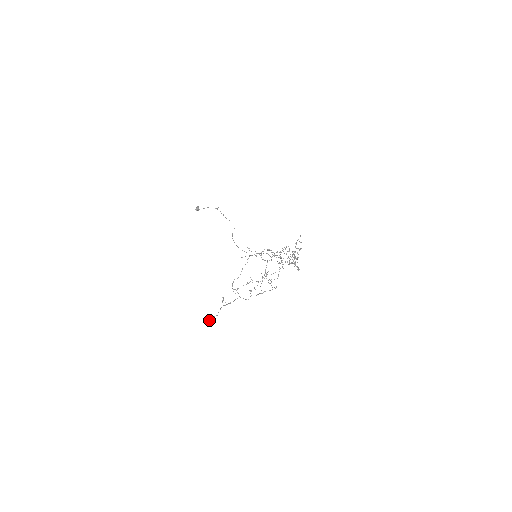
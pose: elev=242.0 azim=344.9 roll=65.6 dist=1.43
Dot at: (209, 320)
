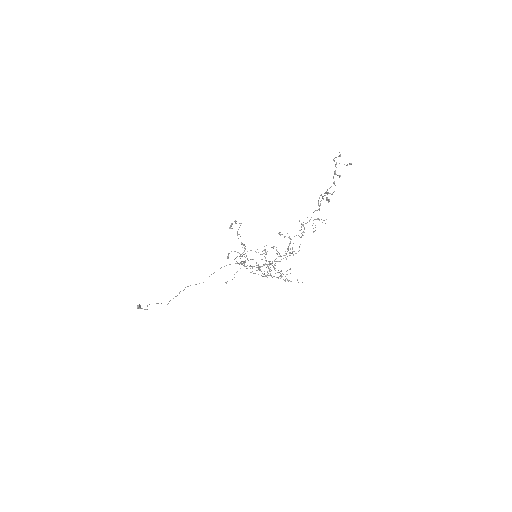
Dot at: occluded
